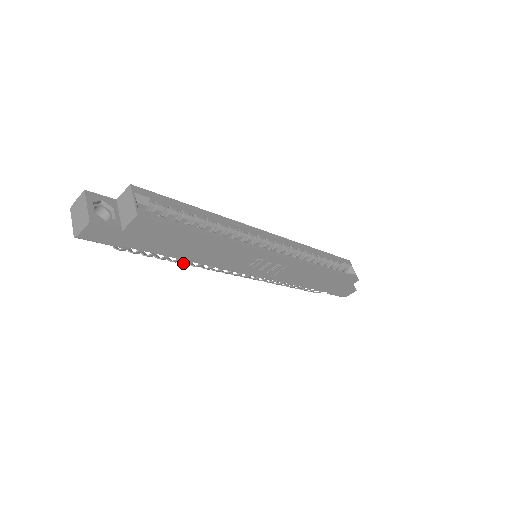
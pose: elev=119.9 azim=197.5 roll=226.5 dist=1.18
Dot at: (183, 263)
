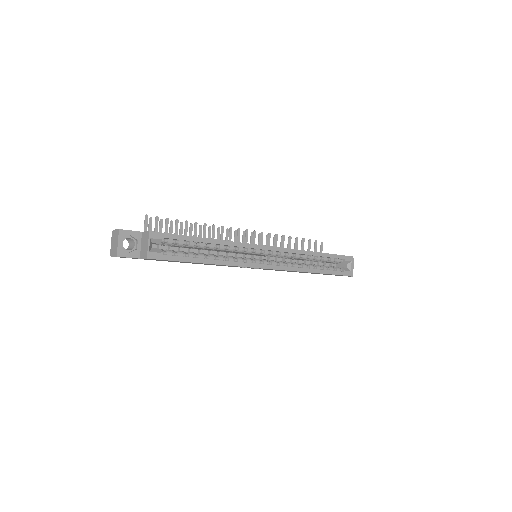
Dot at: occluded
